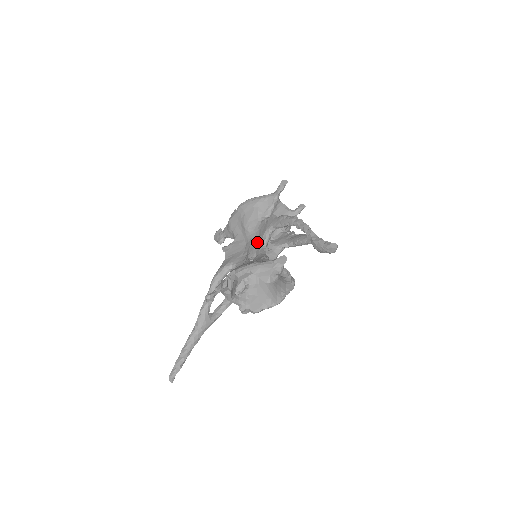
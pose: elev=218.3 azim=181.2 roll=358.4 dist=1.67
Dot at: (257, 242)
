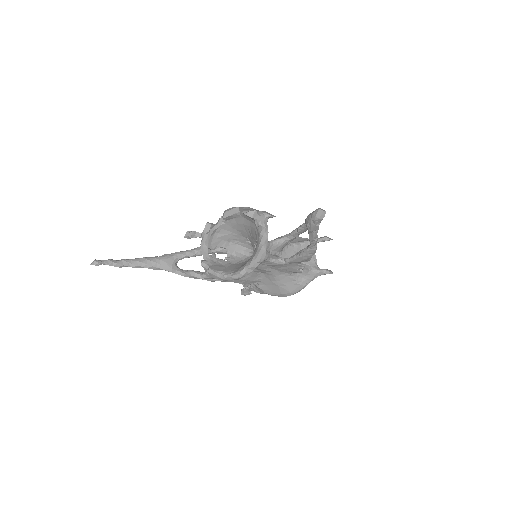
Dot at: occluded
